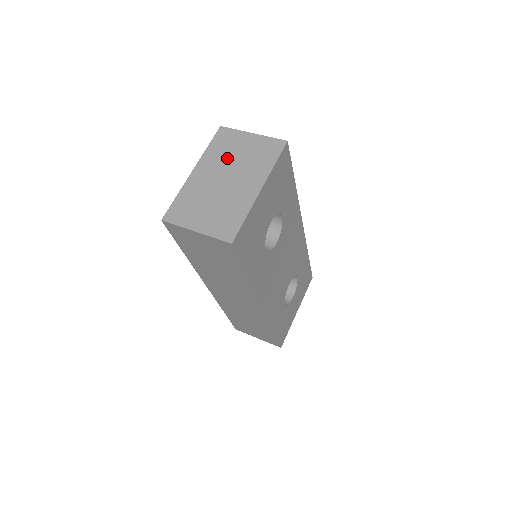
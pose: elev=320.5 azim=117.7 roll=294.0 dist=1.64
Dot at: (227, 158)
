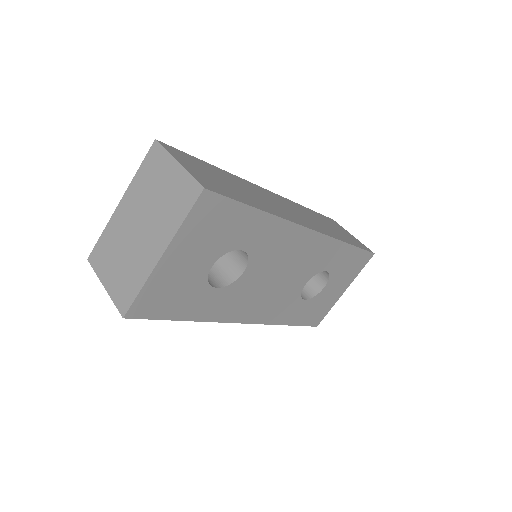
Dot at: (148, 195)
